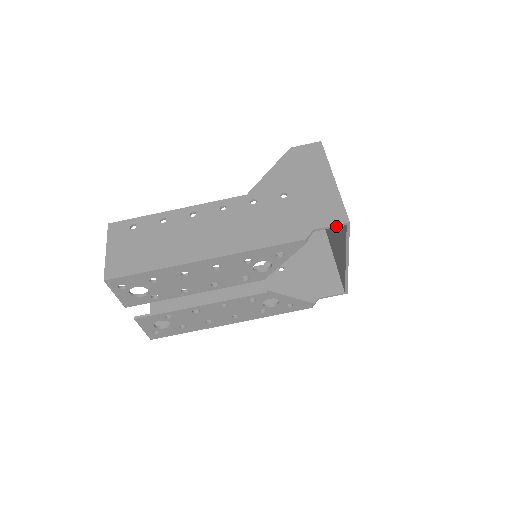
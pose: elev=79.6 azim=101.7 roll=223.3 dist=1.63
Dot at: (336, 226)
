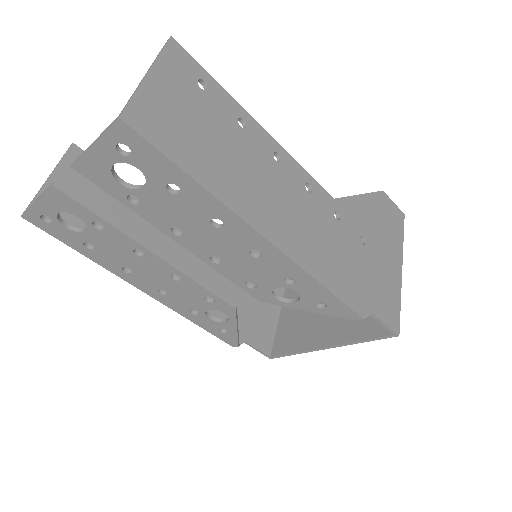
Dot at: (387, 328)
